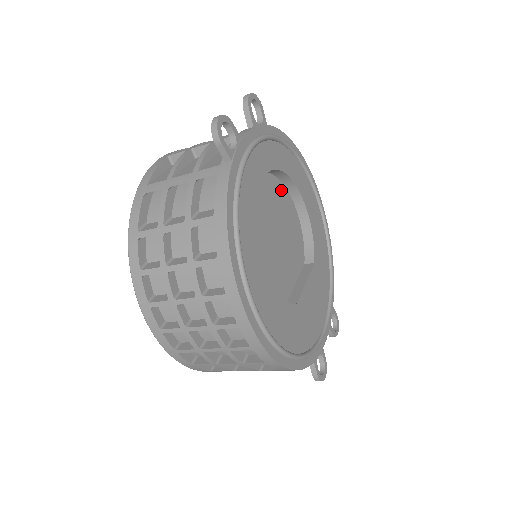
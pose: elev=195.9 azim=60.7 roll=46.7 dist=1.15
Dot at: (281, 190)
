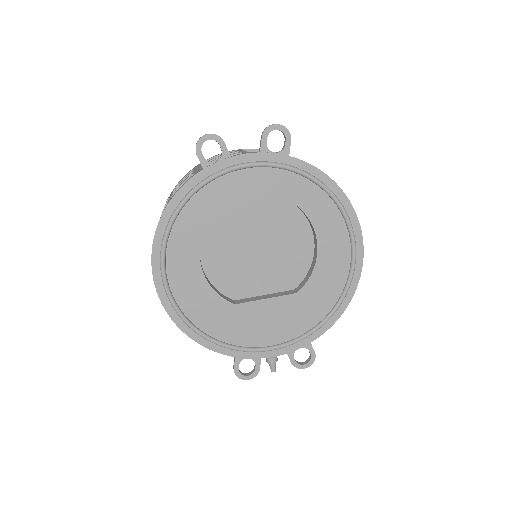
Dot at: (295, 216)
